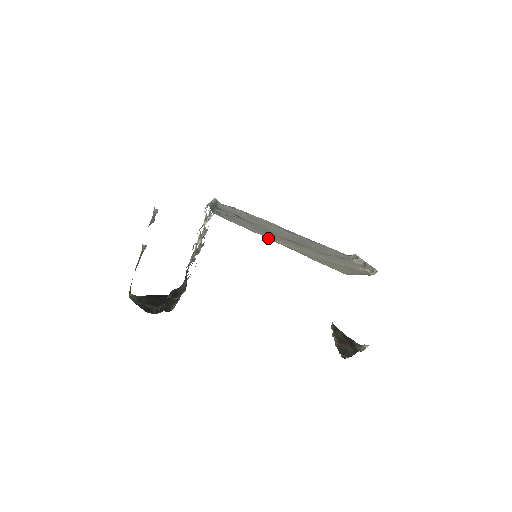
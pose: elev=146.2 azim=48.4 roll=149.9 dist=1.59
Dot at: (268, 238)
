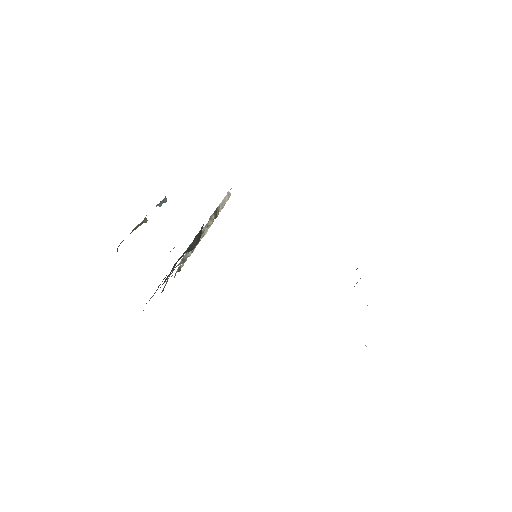
Dot at: occluded
